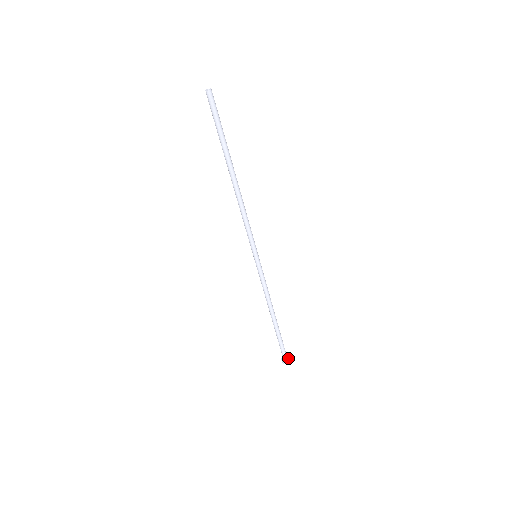
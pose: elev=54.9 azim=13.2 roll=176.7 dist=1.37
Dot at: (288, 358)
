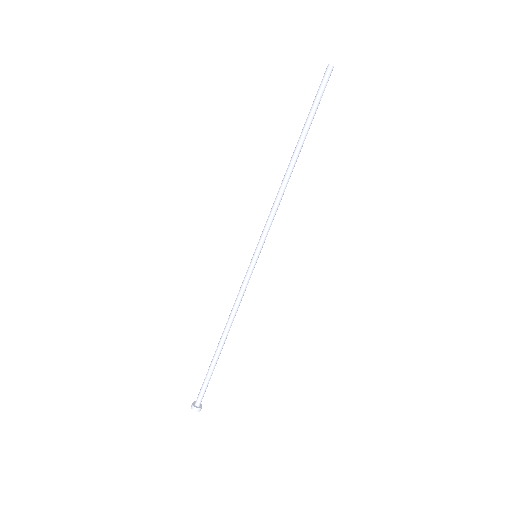
Dot at: (199, 406)
